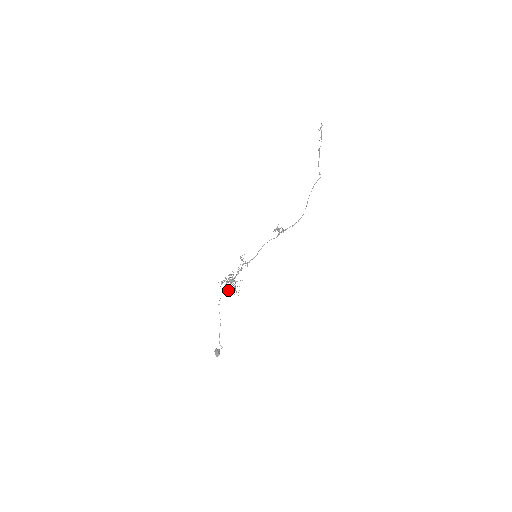
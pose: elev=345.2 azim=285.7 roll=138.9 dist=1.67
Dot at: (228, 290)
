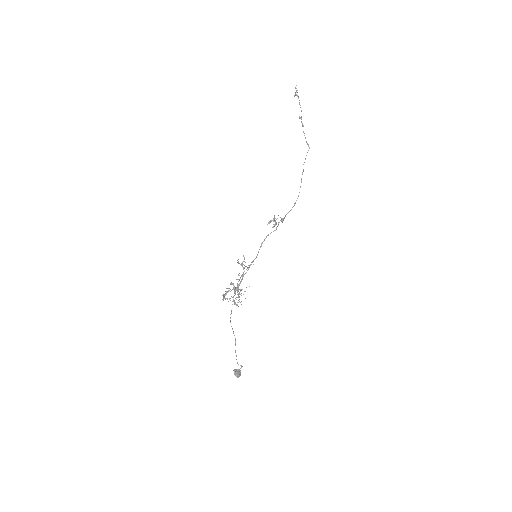
Dot at: (232, 301)
